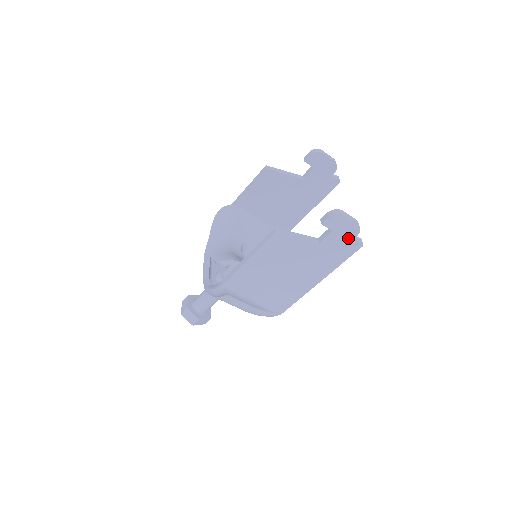
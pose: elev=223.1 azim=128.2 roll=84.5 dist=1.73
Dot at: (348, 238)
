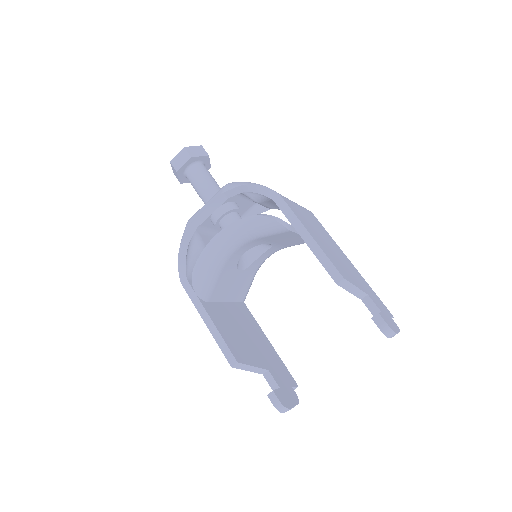
Dot at: occluded
